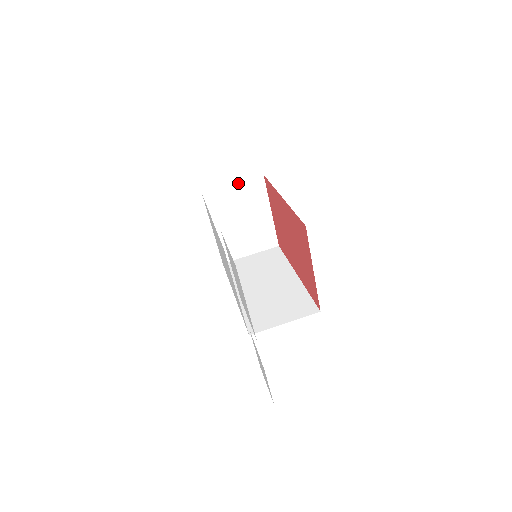
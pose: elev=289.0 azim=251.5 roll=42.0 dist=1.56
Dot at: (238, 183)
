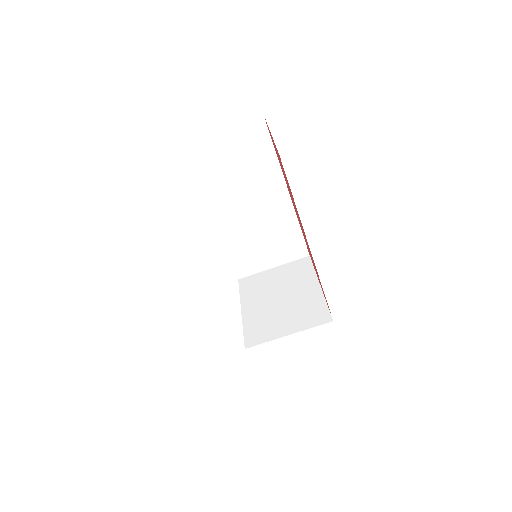
Dot at: occluded
